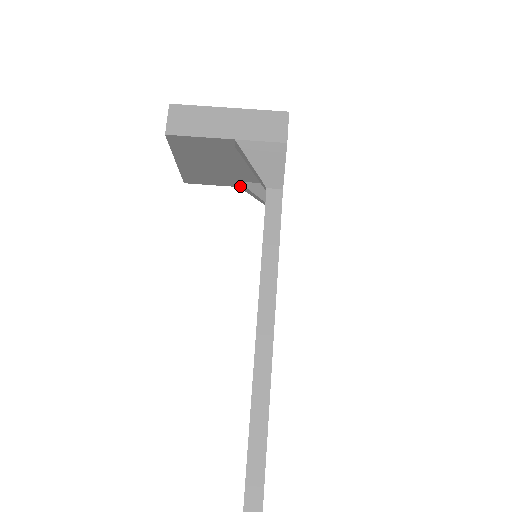
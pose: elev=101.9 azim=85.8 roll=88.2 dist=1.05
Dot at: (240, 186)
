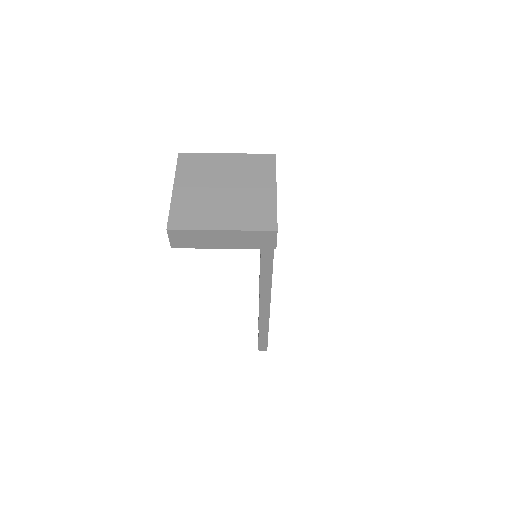
Dot at: occluded
